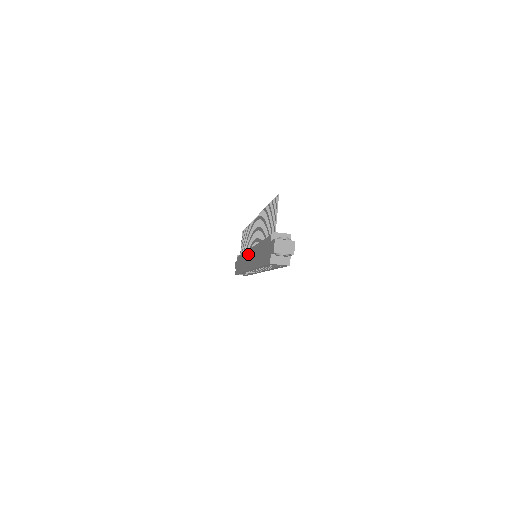
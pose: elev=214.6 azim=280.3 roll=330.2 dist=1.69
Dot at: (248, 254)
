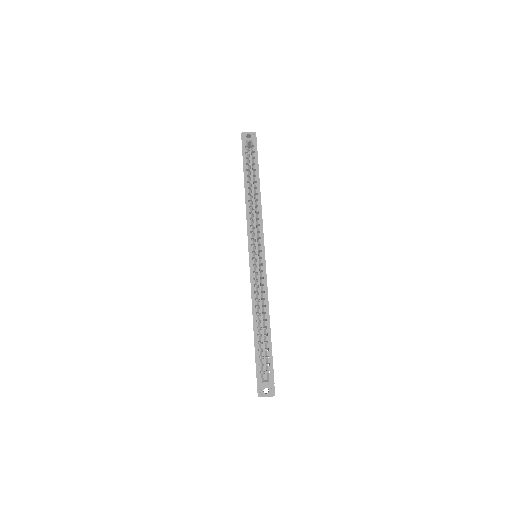
Dot at: occluded
